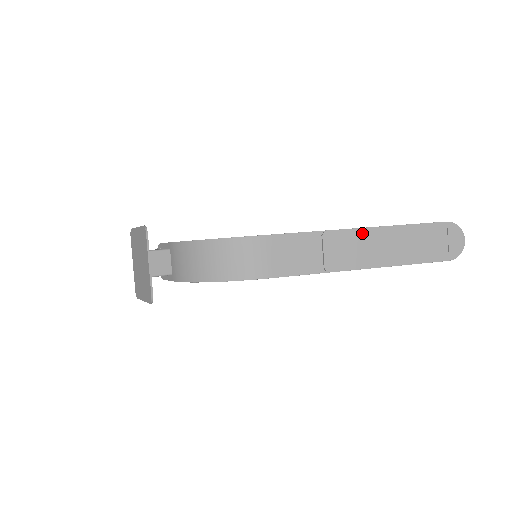
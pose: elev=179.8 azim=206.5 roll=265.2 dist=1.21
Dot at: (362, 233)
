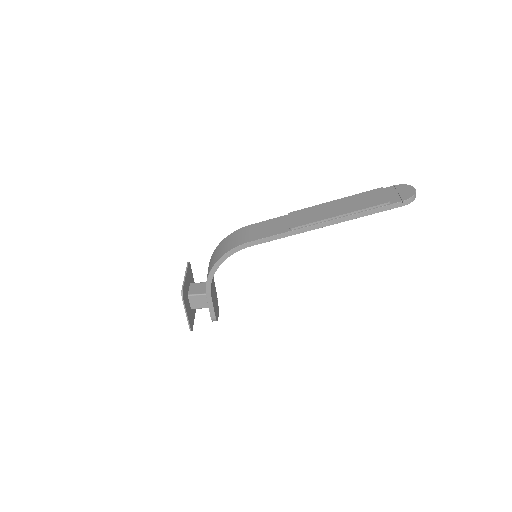
Dot at: (319, 206)
